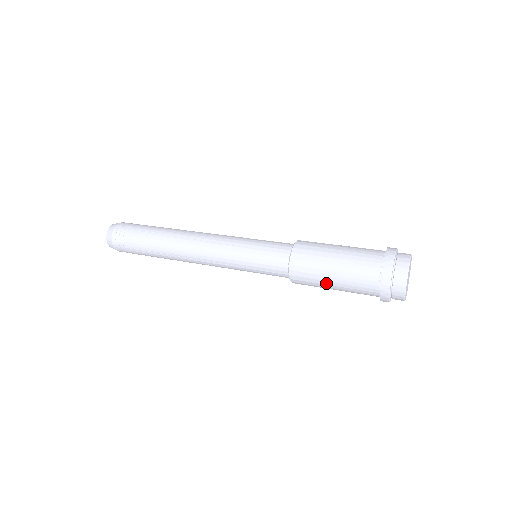
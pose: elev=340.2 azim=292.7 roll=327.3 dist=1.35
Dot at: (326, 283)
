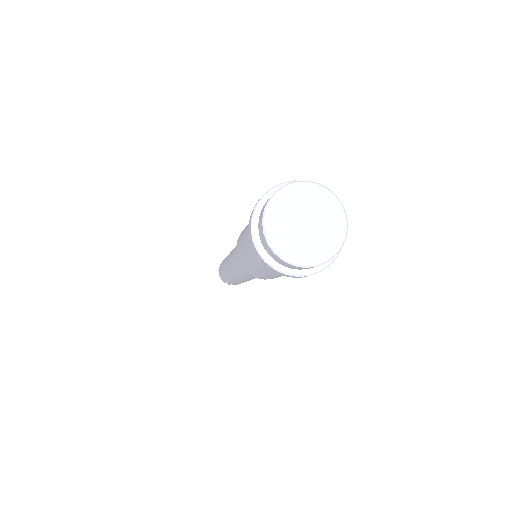
Dot at: (272, 276)
